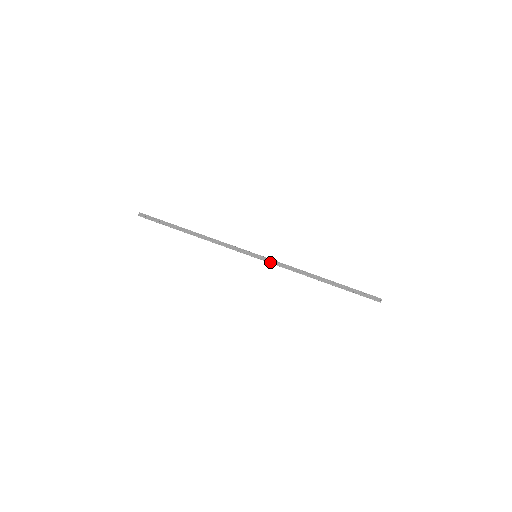
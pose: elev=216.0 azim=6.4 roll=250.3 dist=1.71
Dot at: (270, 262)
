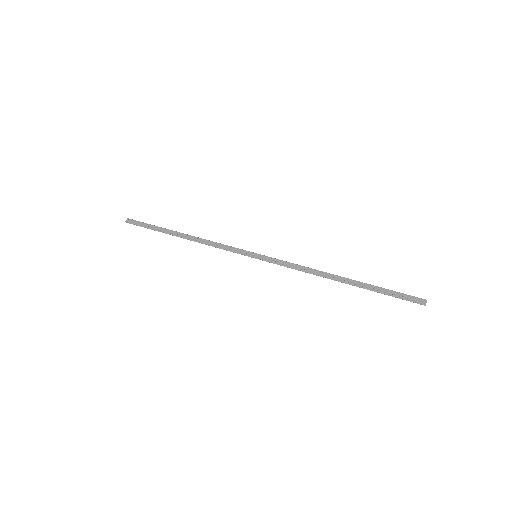
Dot at: (273, 262)
